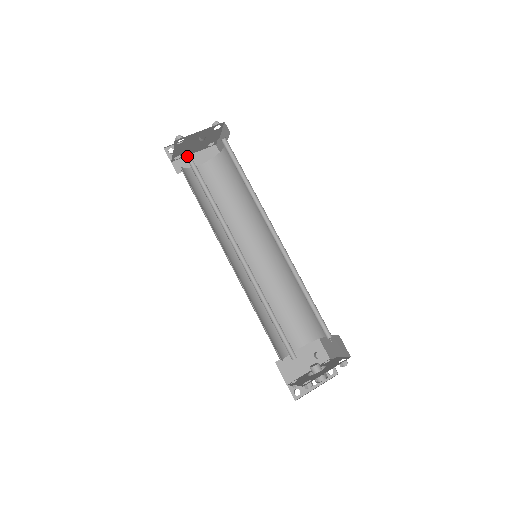
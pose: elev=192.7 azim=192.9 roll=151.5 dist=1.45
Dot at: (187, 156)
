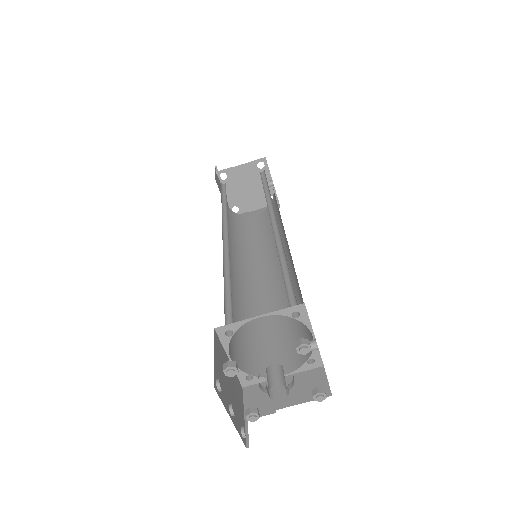
Dot at: occluded
